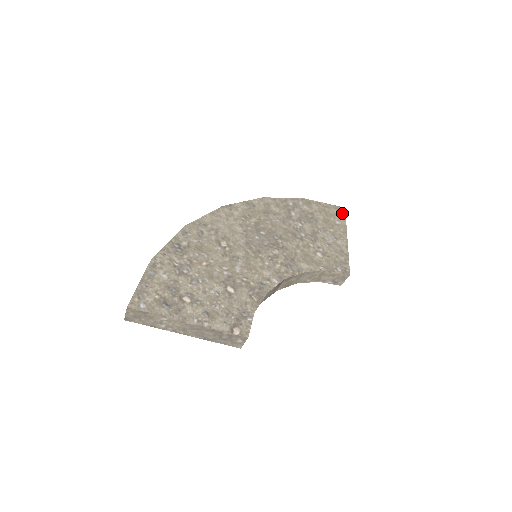
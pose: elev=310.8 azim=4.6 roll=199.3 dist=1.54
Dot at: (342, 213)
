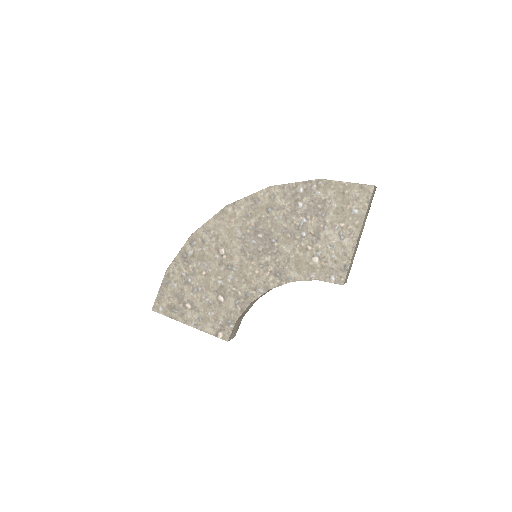
Dot at: (366, 196)
